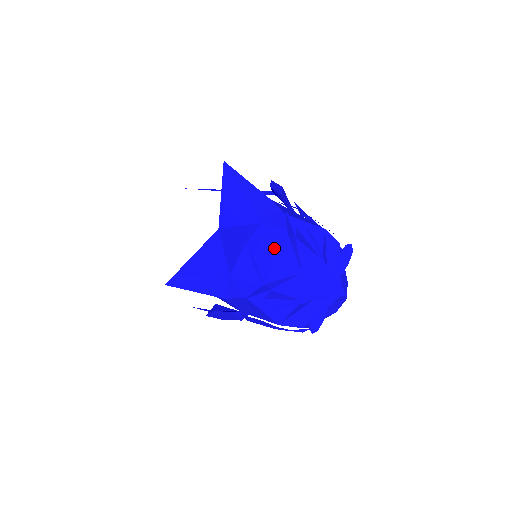
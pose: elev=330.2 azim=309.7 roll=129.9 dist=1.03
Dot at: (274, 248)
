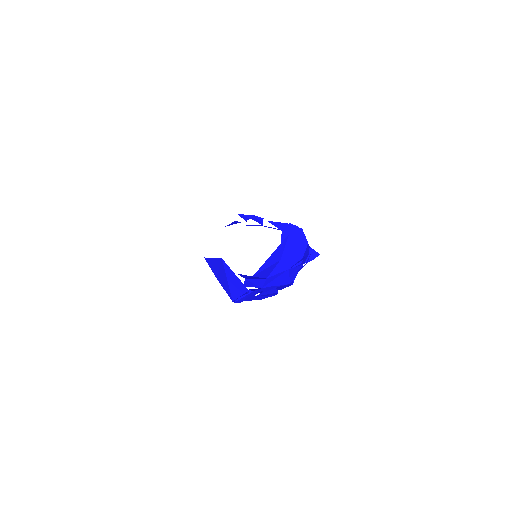
Dot at: occluded
